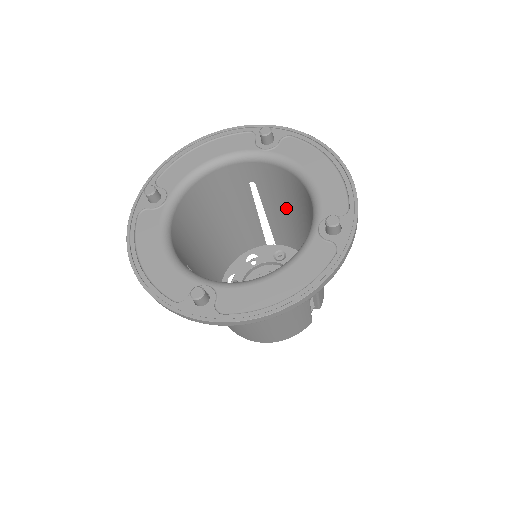
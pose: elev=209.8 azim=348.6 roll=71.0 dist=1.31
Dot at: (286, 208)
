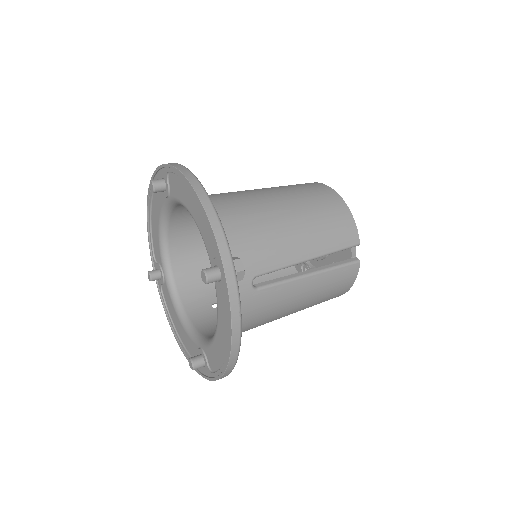
Dot at: occluded
